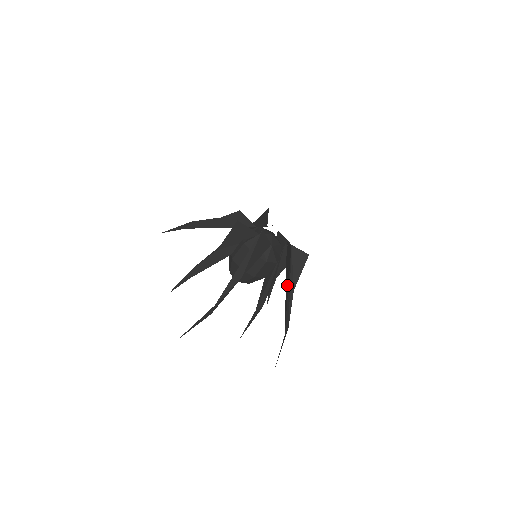
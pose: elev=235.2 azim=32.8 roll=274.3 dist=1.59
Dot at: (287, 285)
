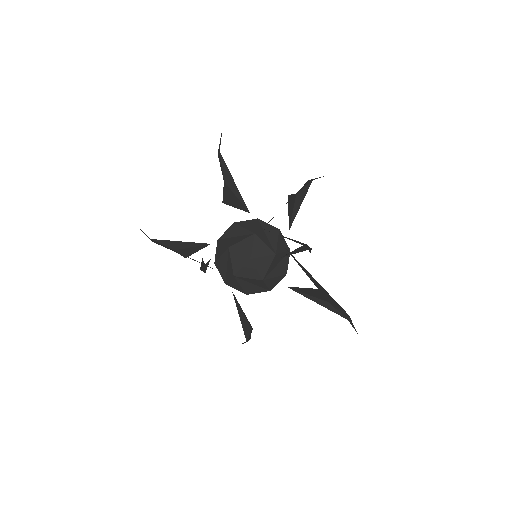
Dot at: occluded
